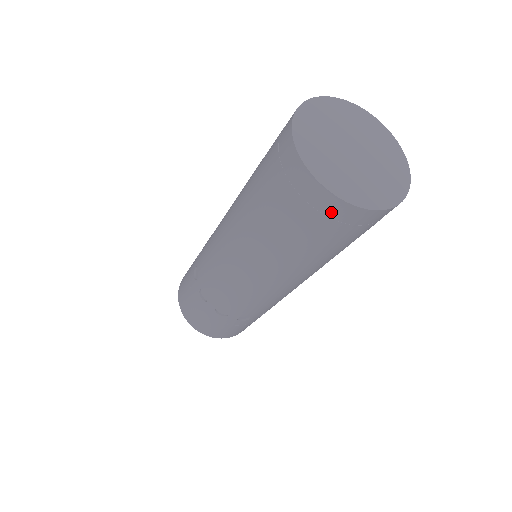
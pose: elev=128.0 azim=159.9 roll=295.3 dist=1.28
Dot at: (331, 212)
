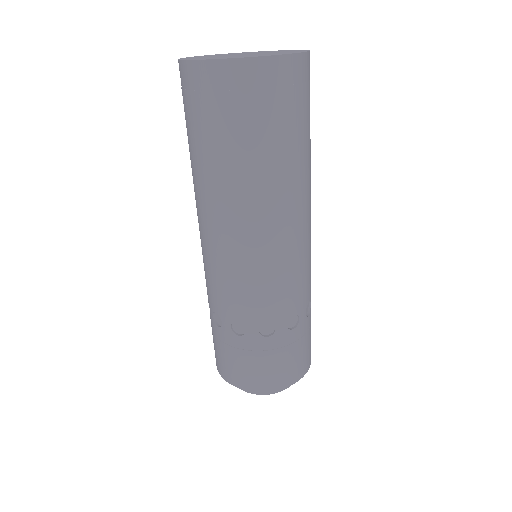
Dot at: (259, 80)
